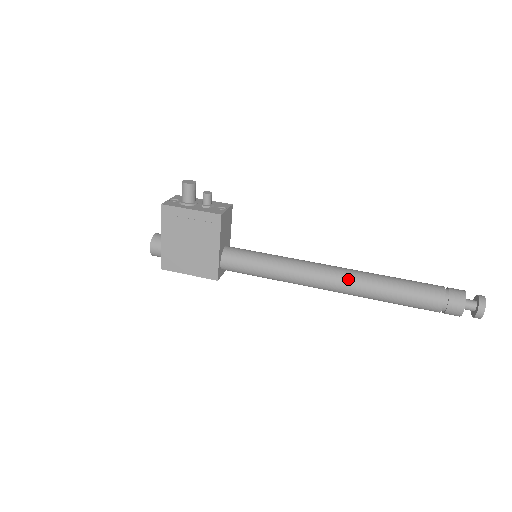
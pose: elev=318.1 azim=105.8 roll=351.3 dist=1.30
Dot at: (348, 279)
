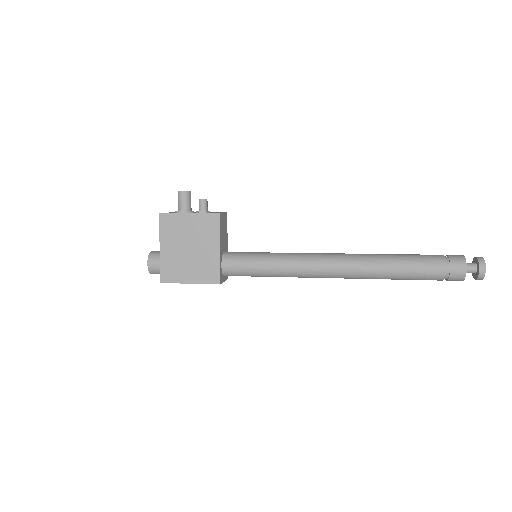
Dot at: (350, 260)
